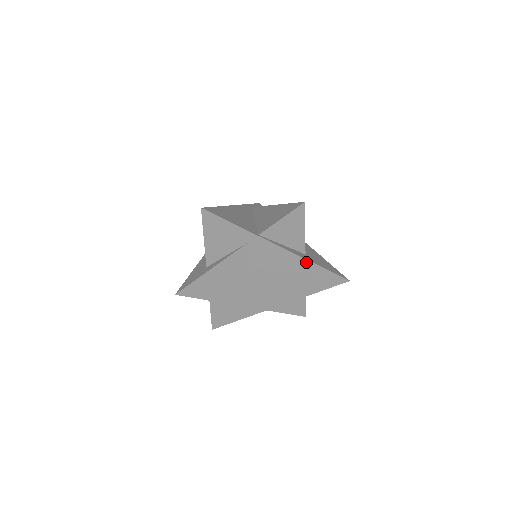
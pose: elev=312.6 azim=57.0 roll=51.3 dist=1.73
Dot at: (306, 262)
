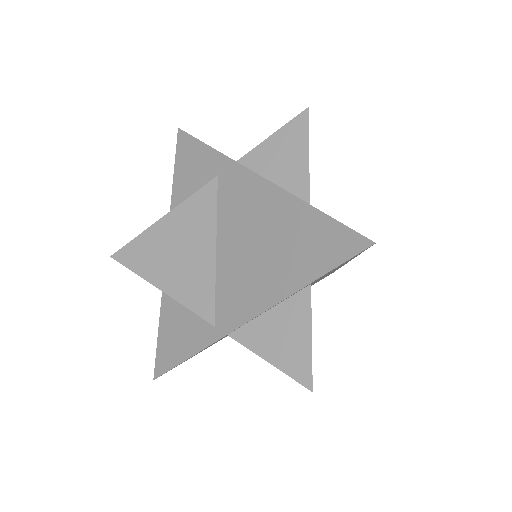
Dot at: (294, 202)
